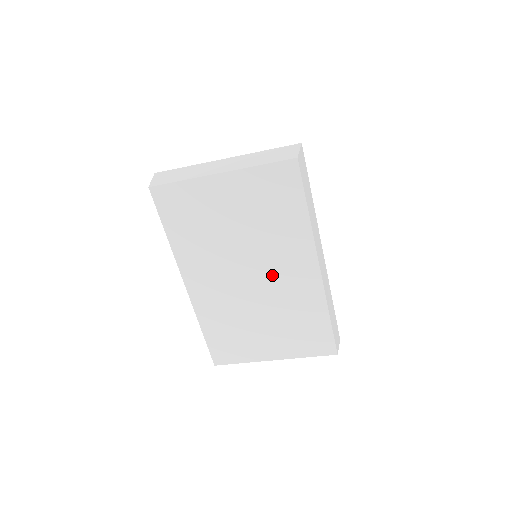
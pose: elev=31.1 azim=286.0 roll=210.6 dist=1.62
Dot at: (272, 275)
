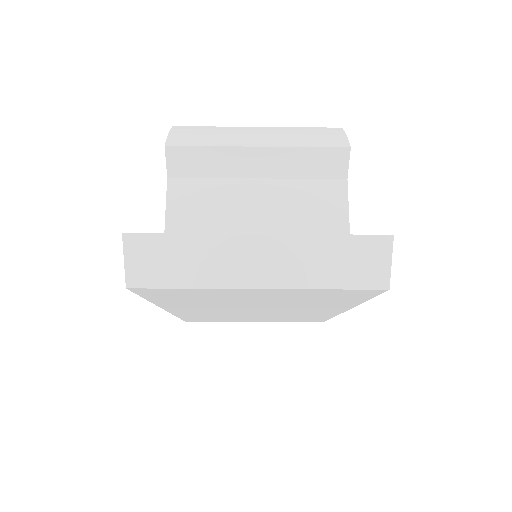
Dot at: (285, 311)
